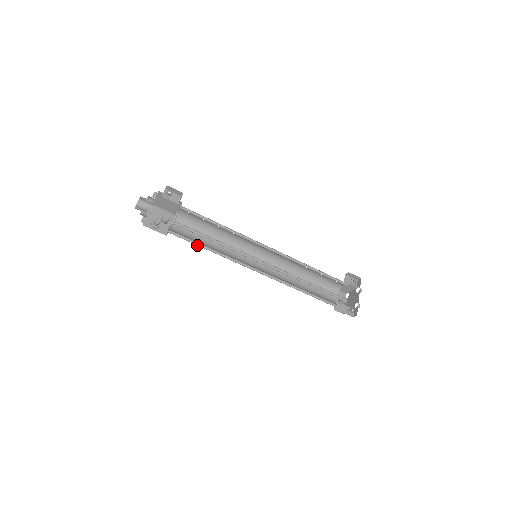
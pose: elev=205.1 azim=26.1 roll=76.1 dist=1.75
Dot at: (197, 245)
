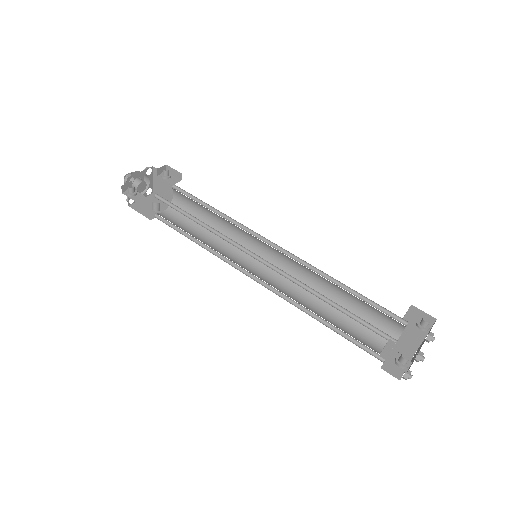
Dot at: occluded
